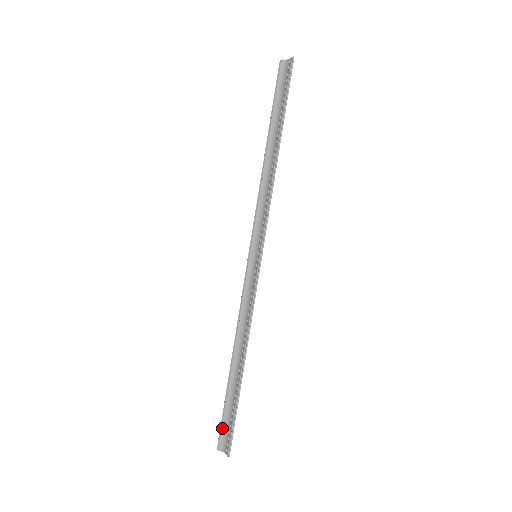
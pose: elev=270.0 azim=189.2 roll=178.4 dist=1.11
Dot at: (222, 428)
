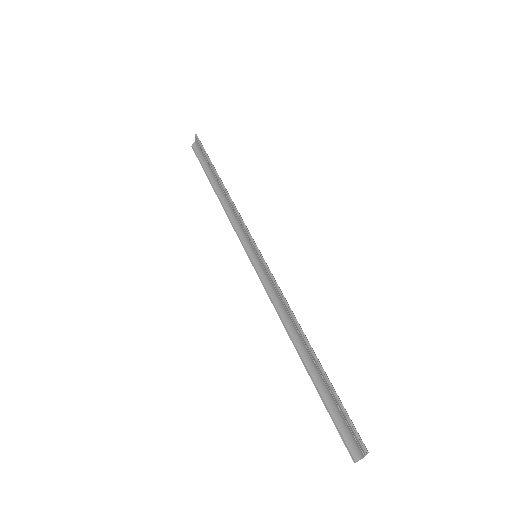
Dot at: (340, 431)
